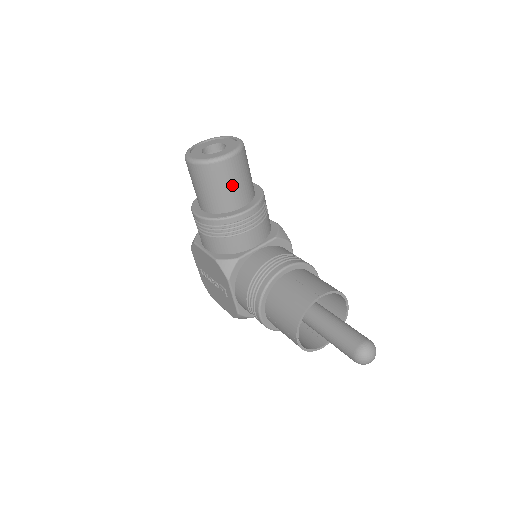
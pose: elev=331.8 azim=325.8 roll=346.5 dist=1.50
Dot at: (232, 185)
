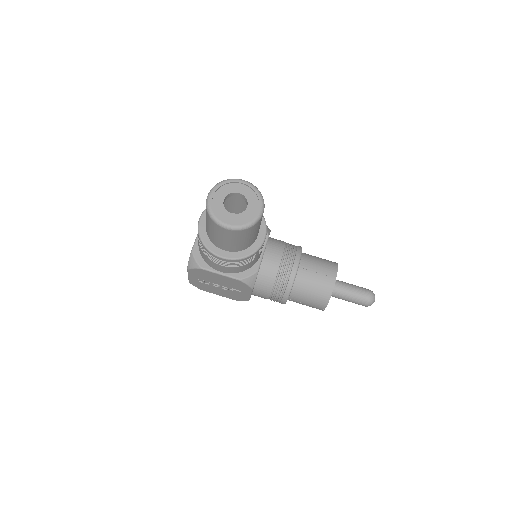
Dot at: occluded
